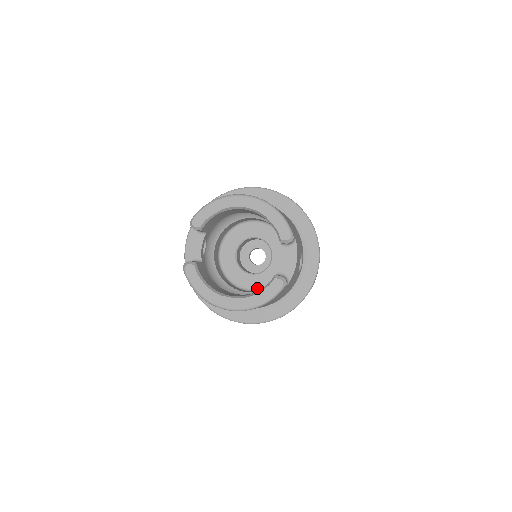
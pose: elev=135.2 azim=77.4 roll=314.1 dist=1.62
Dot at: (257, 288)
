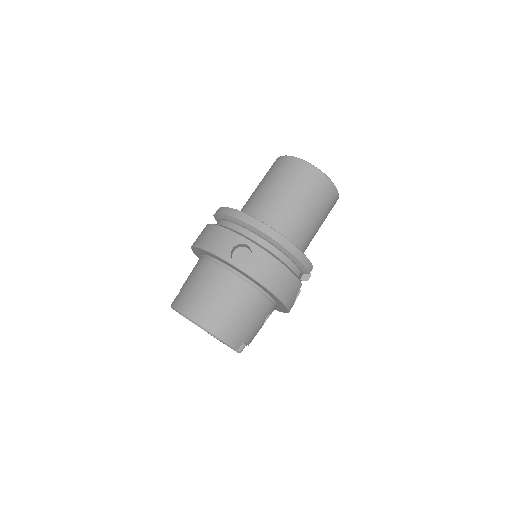
Dot at: occluded
